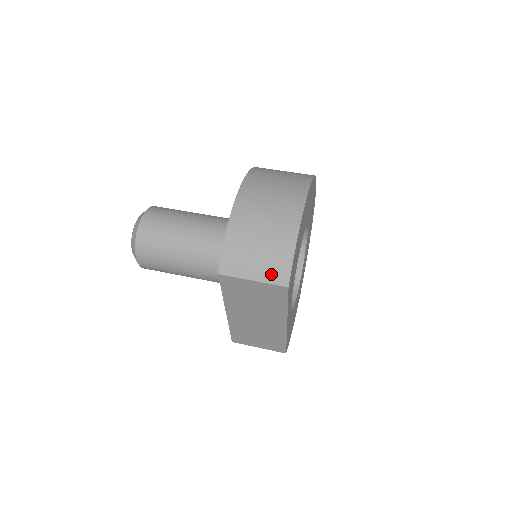
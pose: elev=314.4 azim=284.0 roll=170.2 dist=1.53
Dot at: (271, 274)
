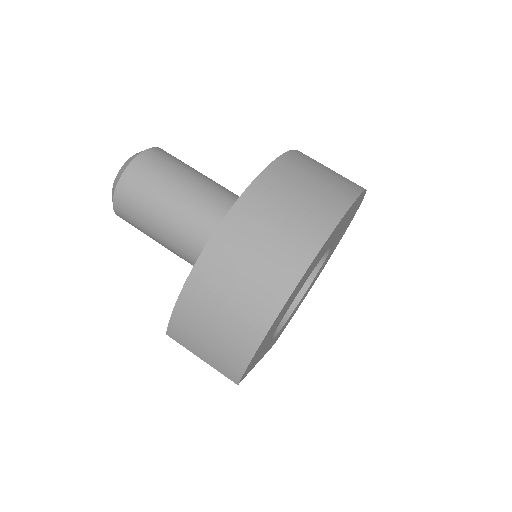
Dot at: (221, 366)
